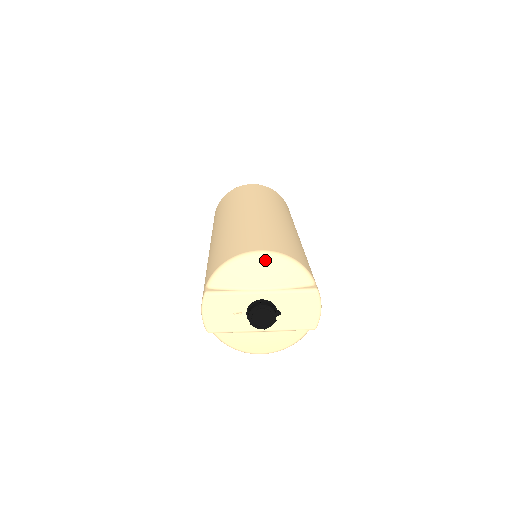
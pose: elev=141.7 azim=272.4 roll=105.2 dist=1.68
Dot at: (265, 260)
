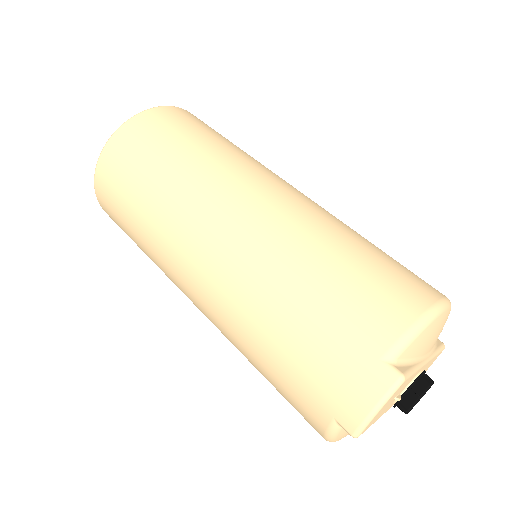
Dot at: (448, 313)
